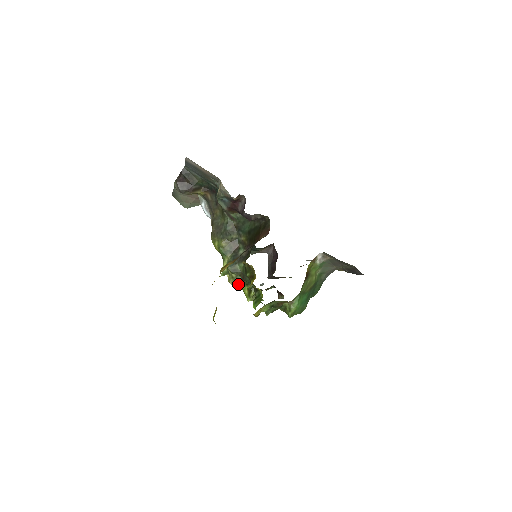
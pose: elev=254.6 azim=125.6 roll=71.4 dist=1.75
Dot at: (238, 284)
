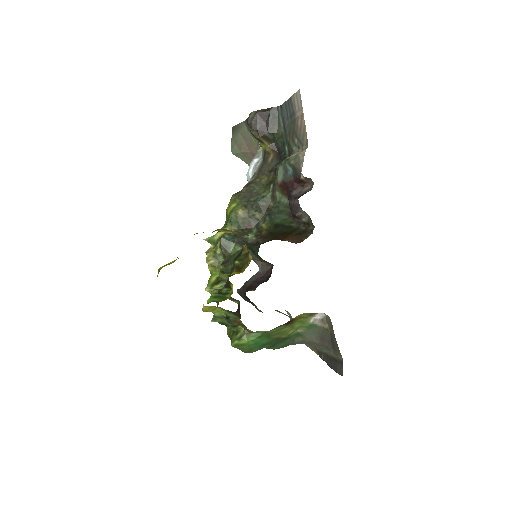
Dot at: (214, 263)
